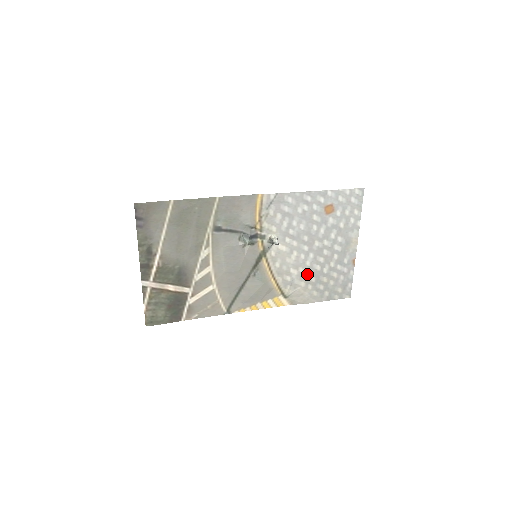
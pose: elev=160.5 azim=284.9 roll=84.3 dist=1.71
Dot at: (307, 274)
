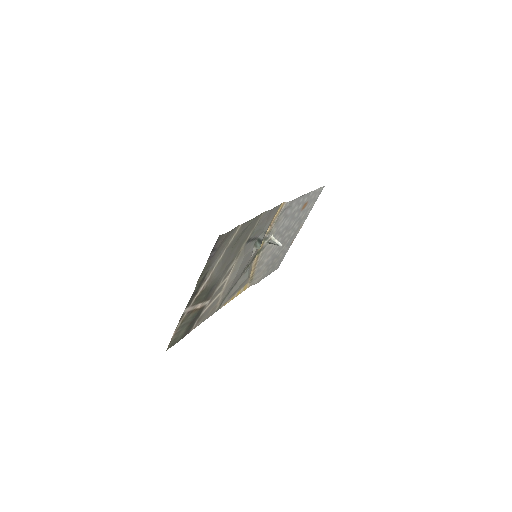
Dot at: (270, 260)
